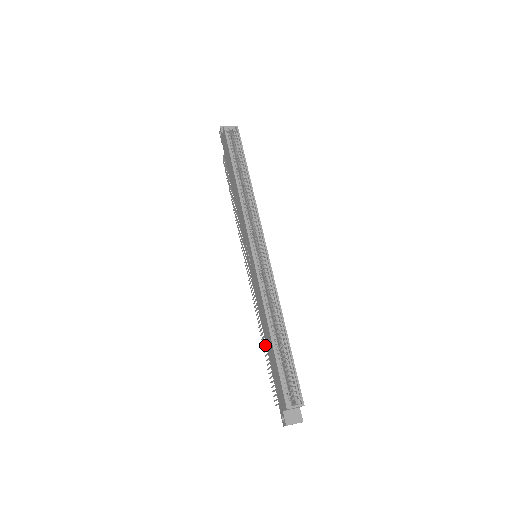
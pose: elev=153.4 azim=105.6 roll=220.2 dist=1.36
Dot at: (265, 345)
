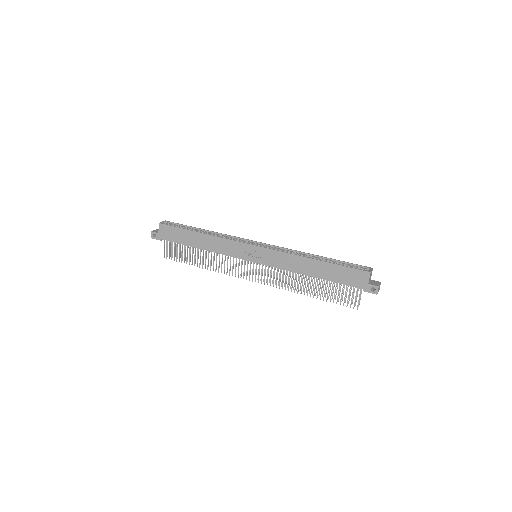
Dot at: (315, 288)
